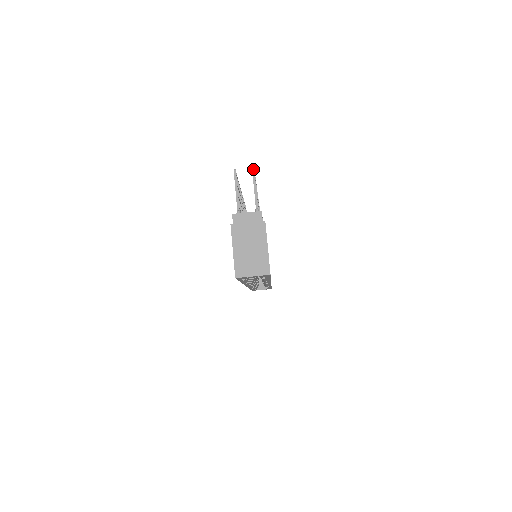
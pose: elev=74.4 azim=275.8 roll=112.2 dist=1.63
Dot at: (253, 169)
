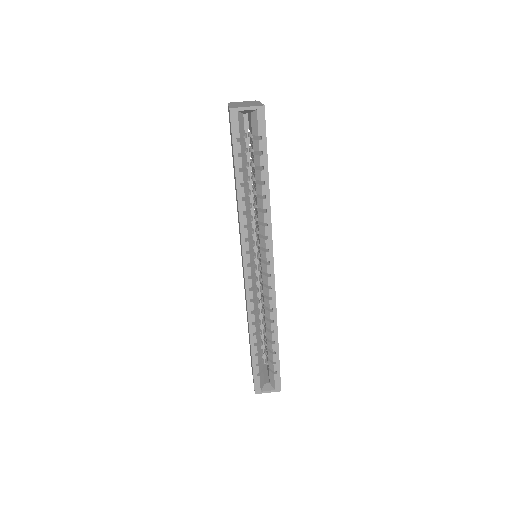
Dot at: occluded
